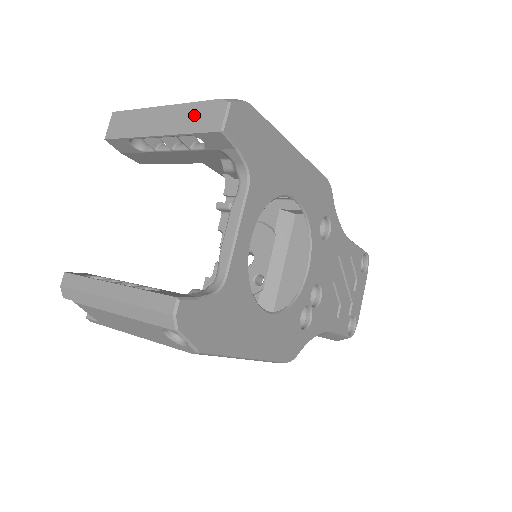
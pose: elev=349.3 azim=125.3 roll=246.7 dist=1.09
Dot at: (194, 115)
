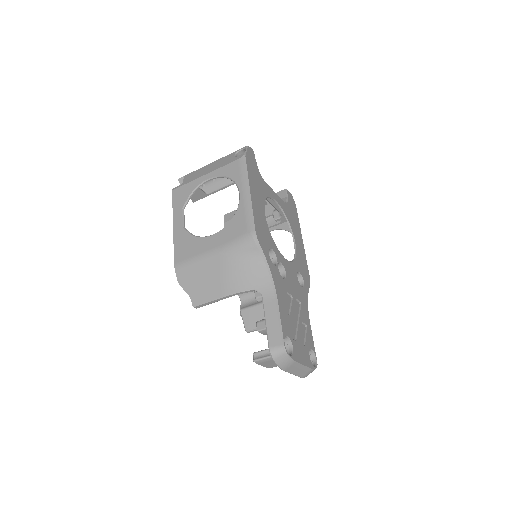
Dot at: occluded
